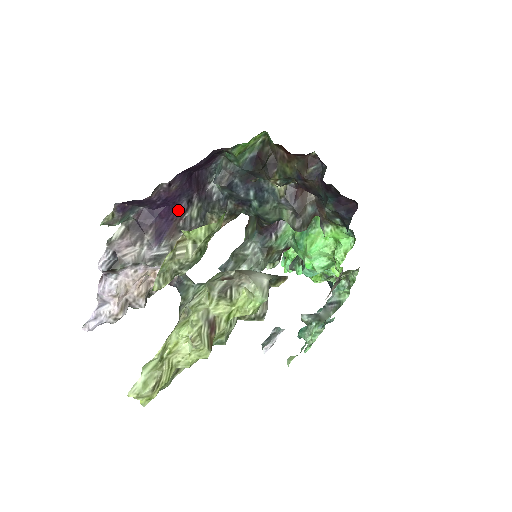
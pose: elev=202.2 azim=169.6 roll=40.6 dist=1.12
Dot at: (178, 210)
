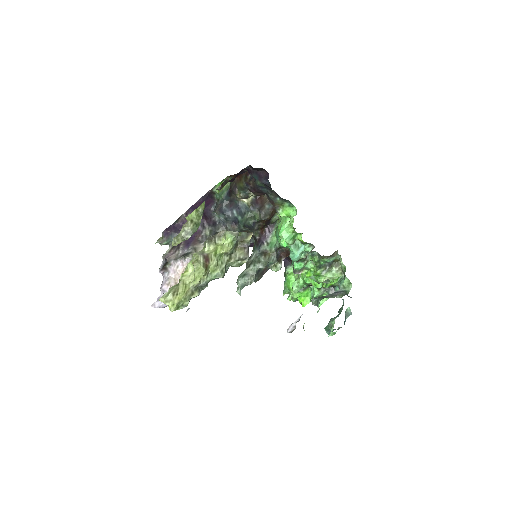
Dot at: (197, 231)
